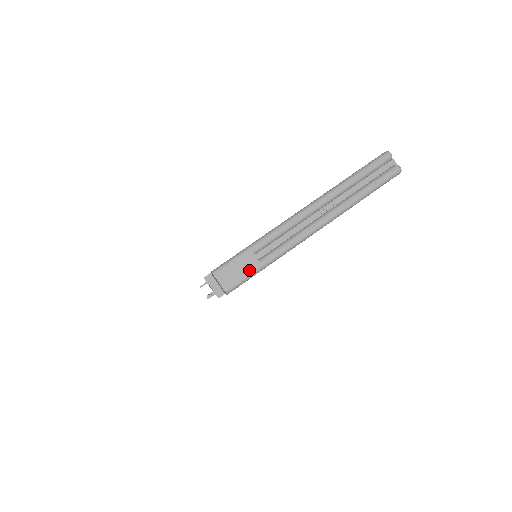
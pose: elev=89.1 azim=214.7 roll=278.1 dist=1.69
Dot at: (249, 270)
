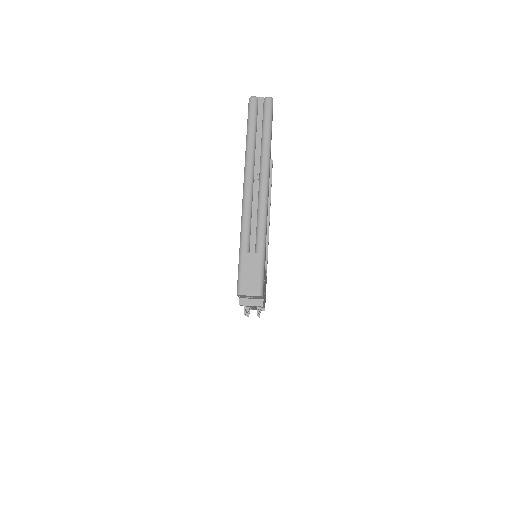
Dot at: (257, 266)
